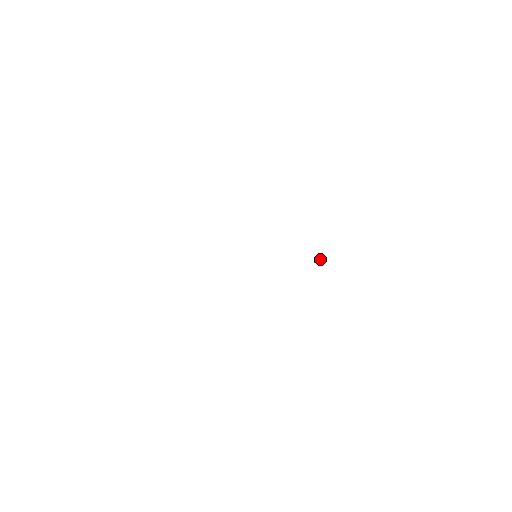
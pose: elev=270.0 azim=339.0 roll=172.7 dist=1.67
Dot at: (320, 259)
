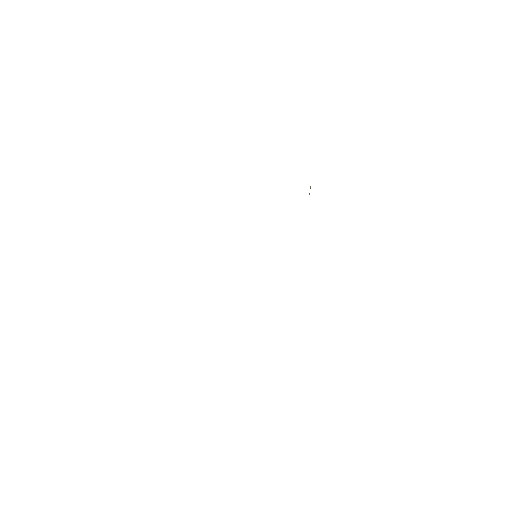
Dot at: (309, 193)
